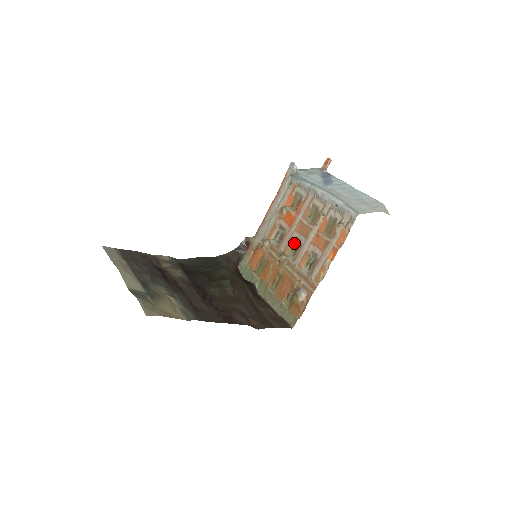
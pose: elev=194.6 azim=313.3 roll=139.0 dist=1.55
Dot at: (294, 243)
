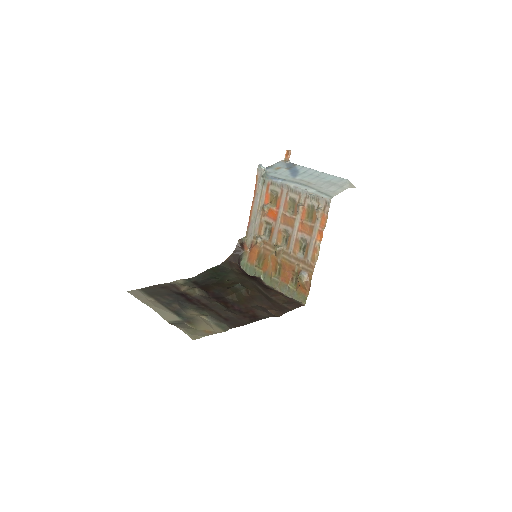
Dot at: (283, 234)
